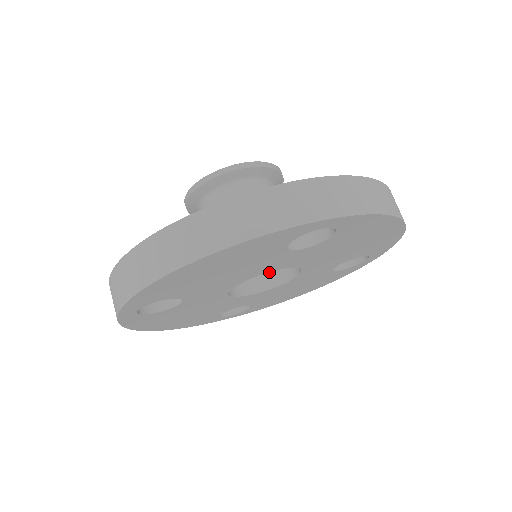
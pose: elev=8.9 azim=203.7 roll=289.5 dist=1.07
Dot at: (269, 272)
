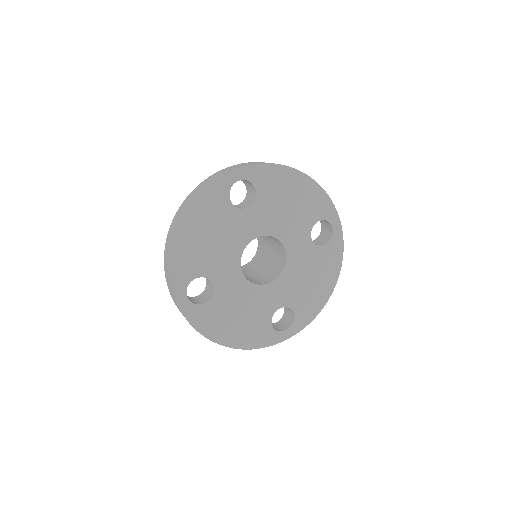
Dot at: (277, 269)
